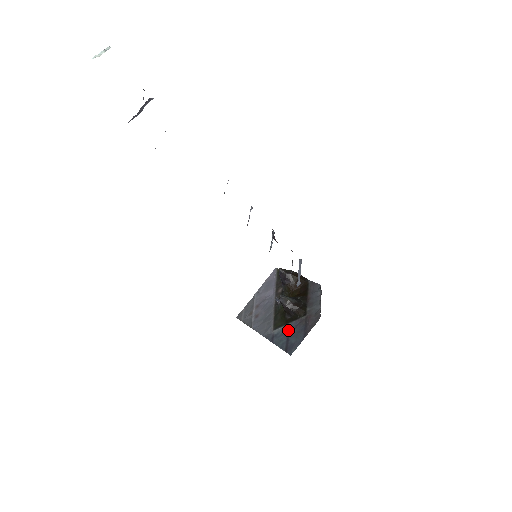
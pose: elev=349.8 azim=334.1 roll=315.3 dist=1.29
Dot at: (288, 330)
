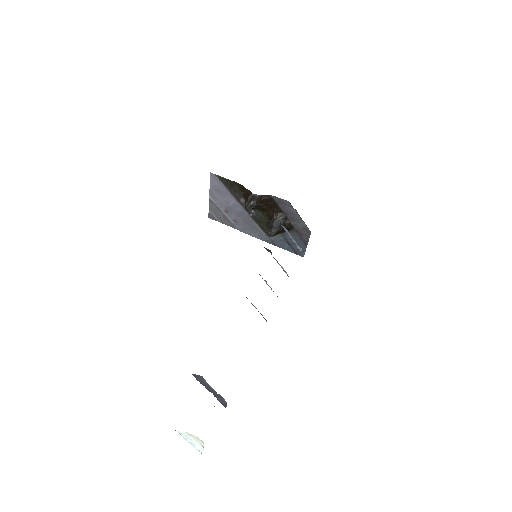
Dot at: (285, 238)
